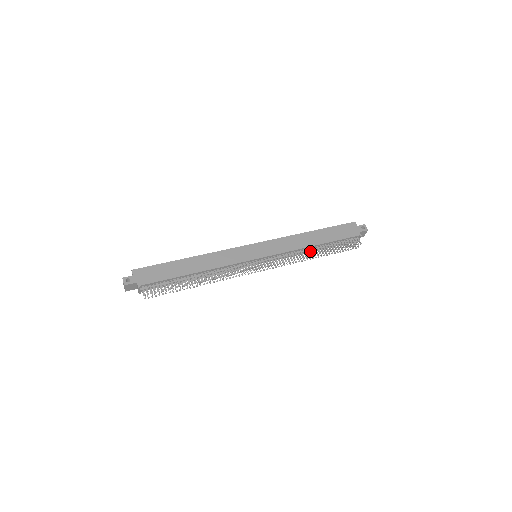
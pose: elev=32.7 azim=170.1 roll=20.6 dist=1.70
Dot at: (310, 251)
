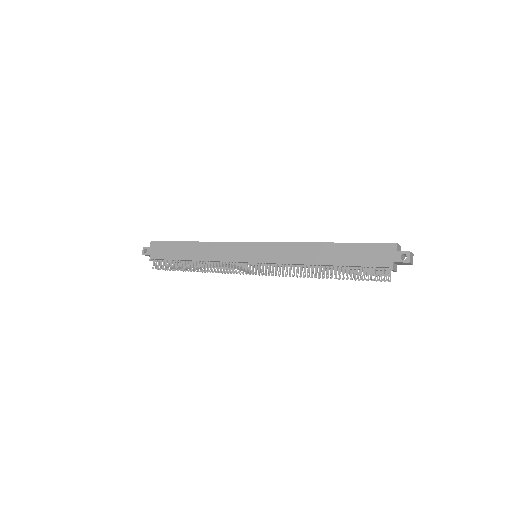
Dot at: (312, 270)
